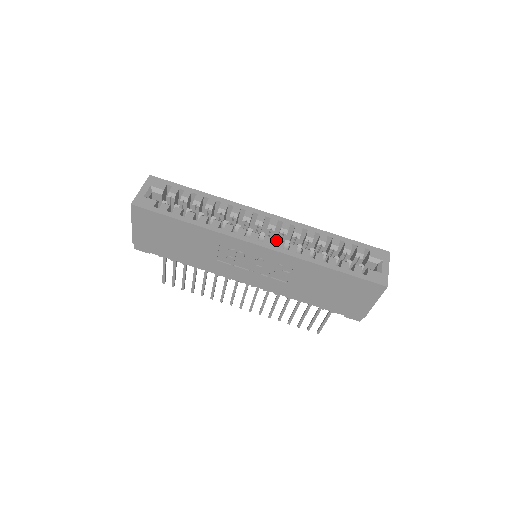
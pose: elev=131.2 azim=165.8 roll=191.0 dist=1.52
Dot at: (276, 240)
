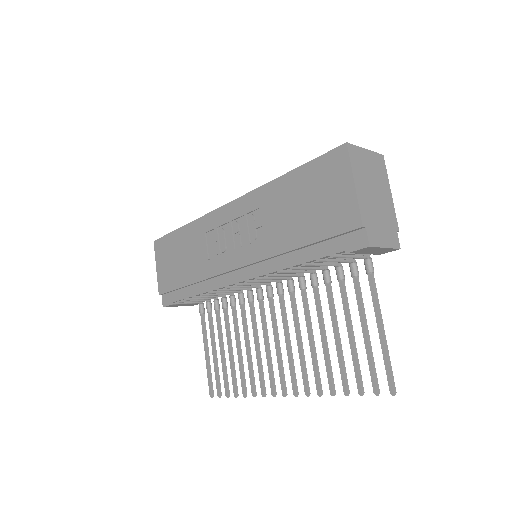
Dot at: occluded
